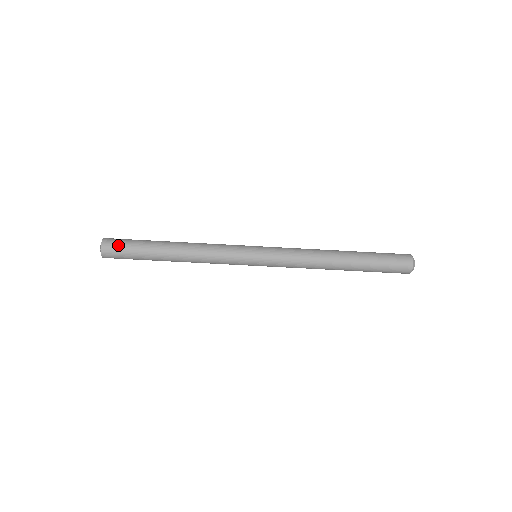
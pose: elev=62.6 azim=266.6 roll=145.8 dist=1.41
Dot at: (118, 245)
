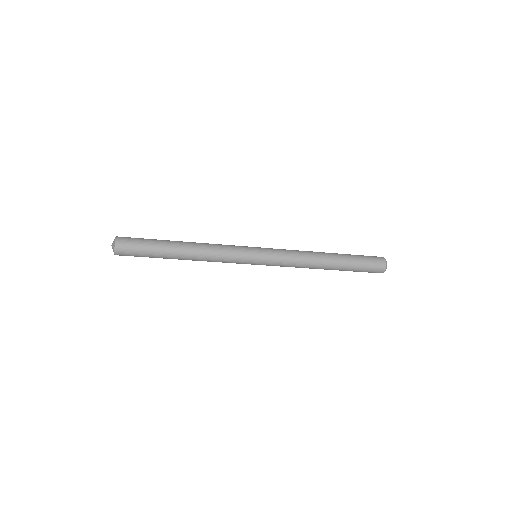
Dot at: (131, 245)
